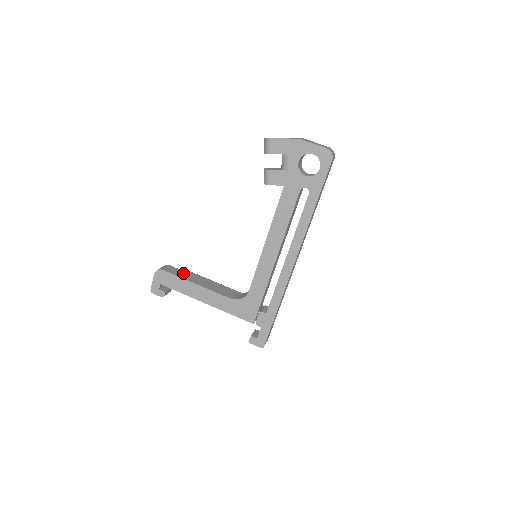
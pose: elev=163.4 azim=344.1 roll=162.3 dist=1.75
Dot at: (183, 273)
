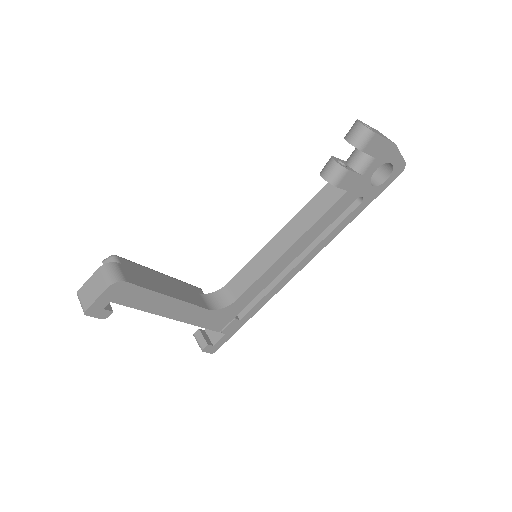
Dot at: (144, 277)
